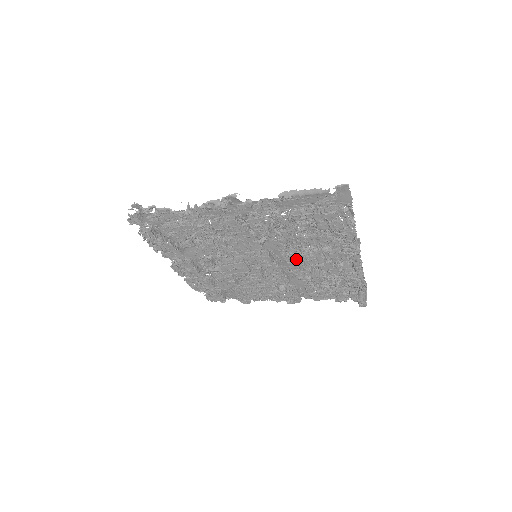
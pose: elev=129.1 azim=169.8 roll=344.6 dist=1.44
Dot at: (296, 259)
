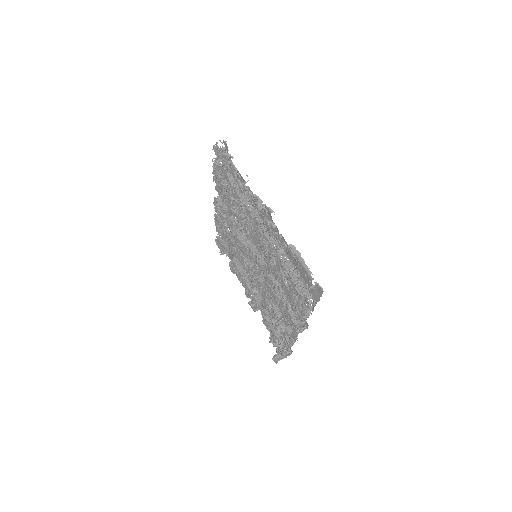
Dot at: occluded
